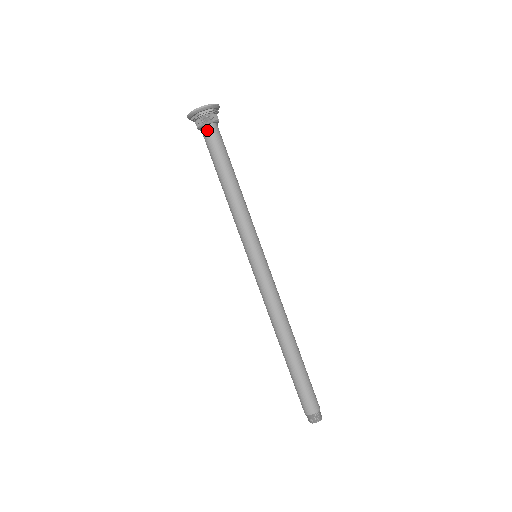
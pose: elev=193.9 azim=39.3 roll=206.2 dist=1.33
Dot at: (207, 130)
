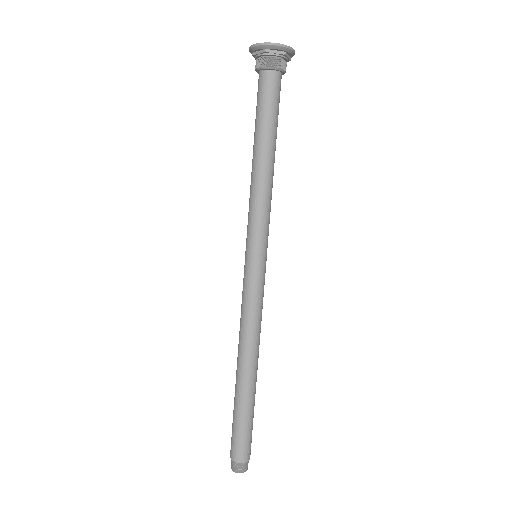
Dot at: (266, 76)
